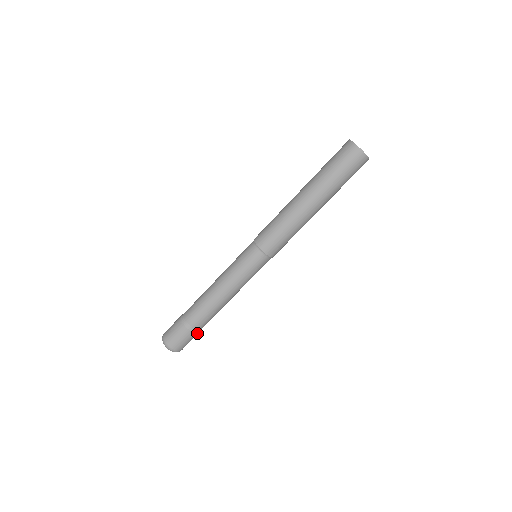
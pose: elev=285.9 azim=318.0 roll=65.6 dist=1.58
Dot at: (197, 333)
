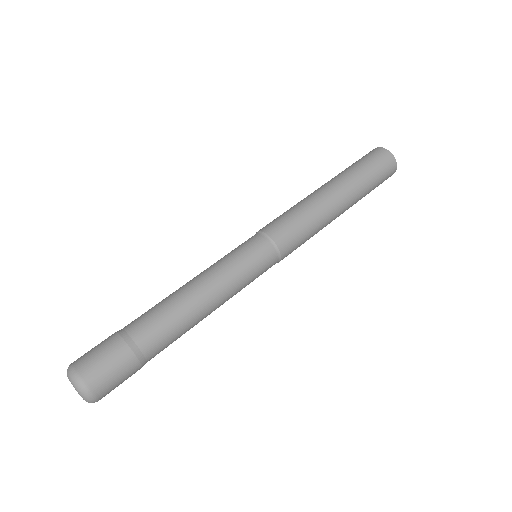
Dot at: (140, 365)
